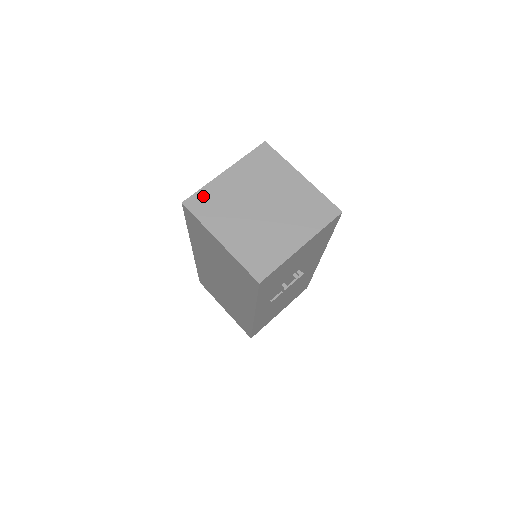
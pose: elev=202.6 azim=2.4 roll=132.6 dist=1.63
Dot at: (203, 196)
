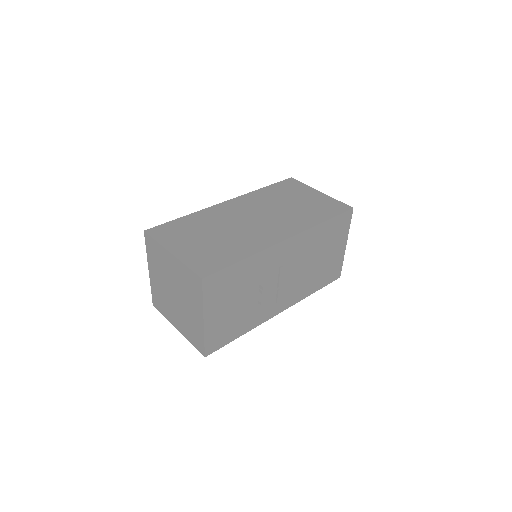
Dot at: (155, 297)
